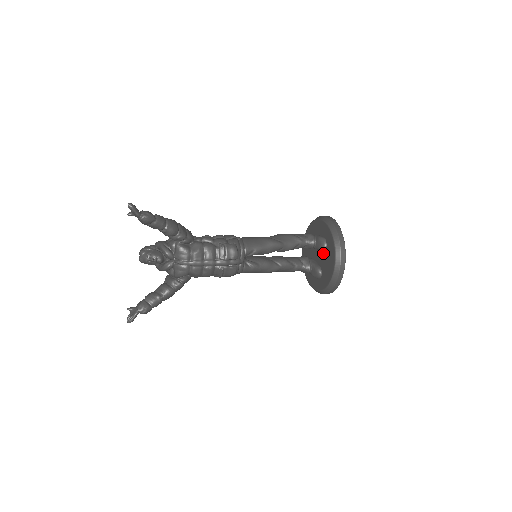
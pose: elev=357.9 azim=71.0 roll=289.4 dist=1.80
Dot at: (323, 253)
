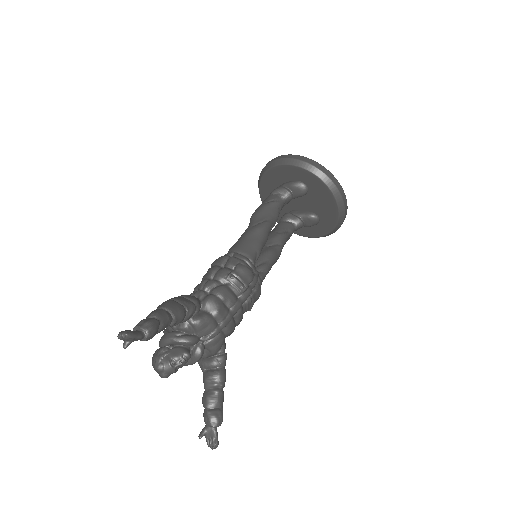
Dot at: (306, 196)
